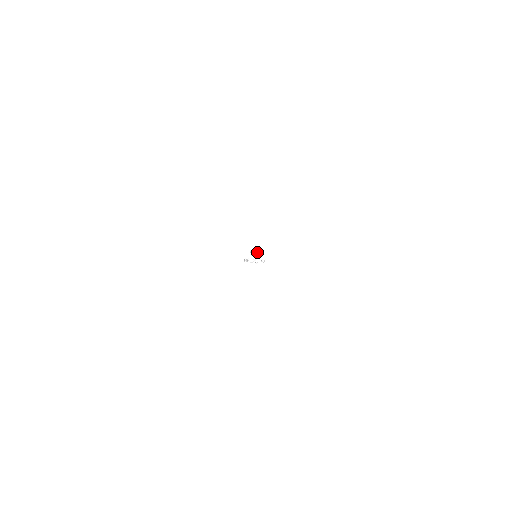
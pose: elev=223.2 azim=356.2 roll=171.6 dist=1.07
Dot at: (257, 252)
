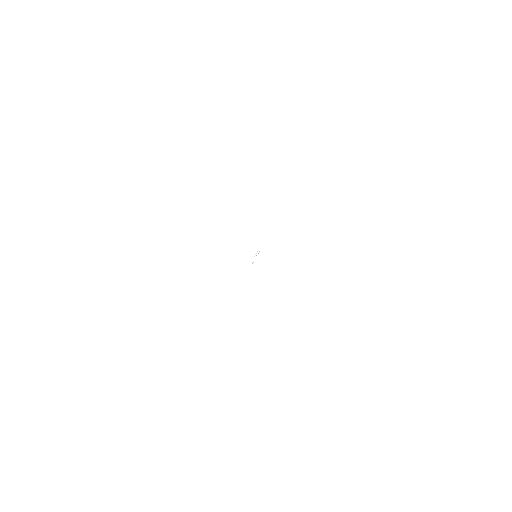
Dot at: (256, 255)
